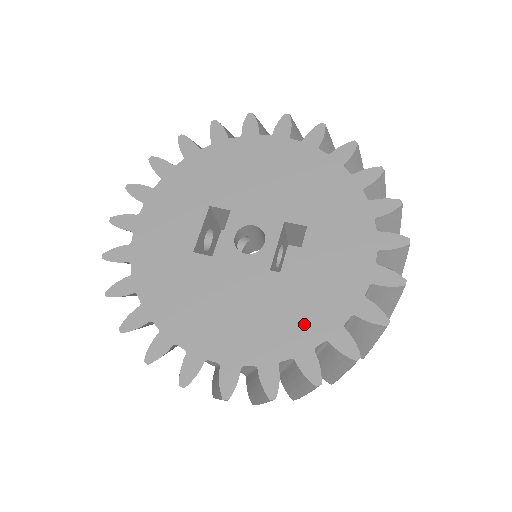
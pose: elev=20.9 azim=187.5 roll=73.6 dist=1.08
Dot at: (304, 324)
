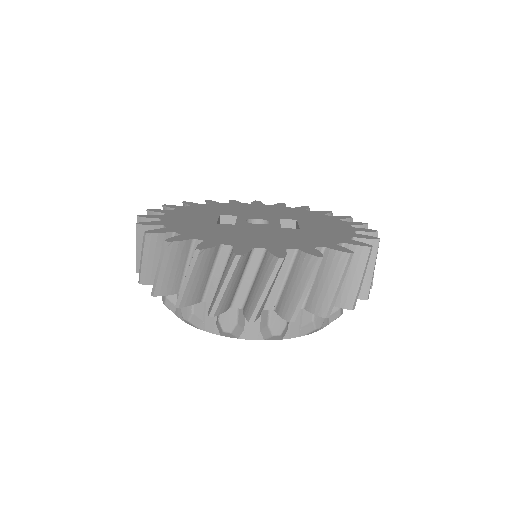
Dot at: (321, 239)
